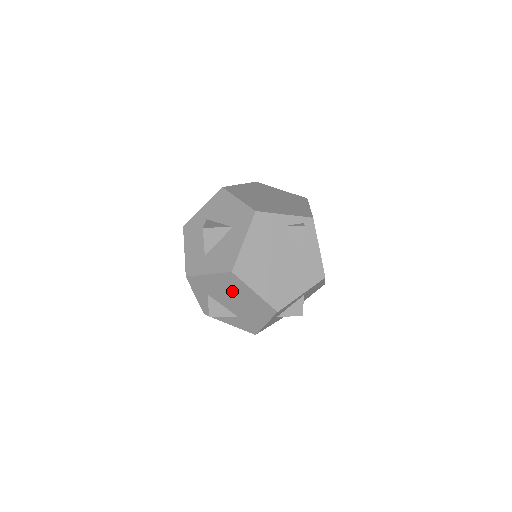
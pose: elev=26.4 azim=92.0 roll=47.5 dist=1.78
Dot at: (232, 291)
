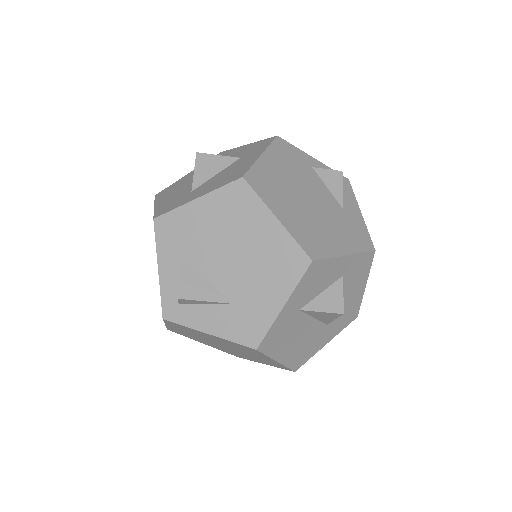
Dot at: (233, 229)
